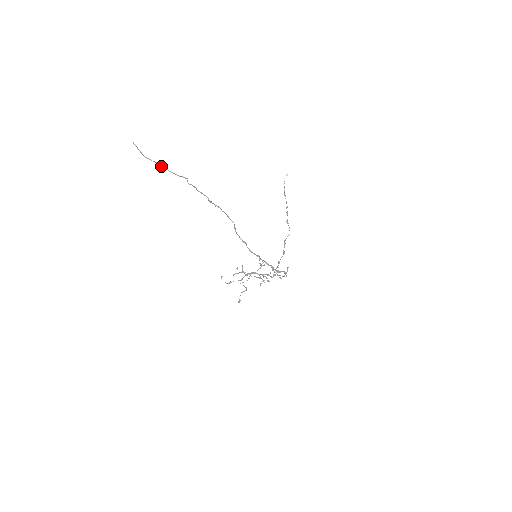
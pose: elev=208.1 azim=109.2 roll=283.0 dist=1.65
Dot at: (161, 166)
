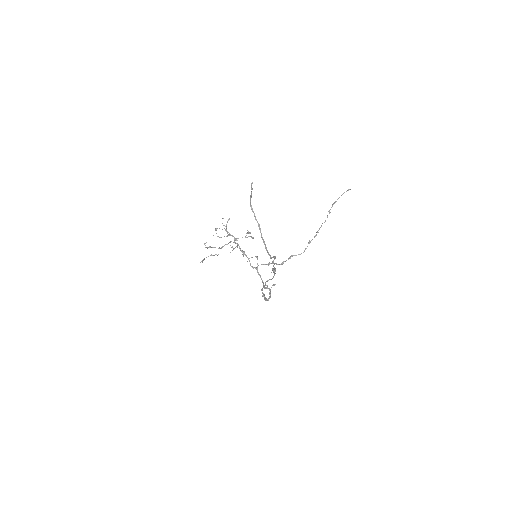
Dot at: occluded
